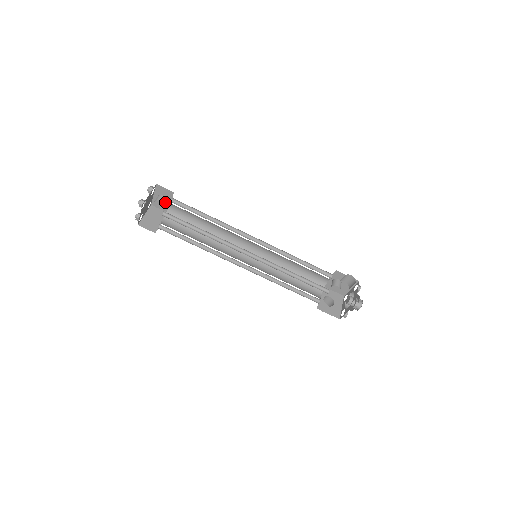
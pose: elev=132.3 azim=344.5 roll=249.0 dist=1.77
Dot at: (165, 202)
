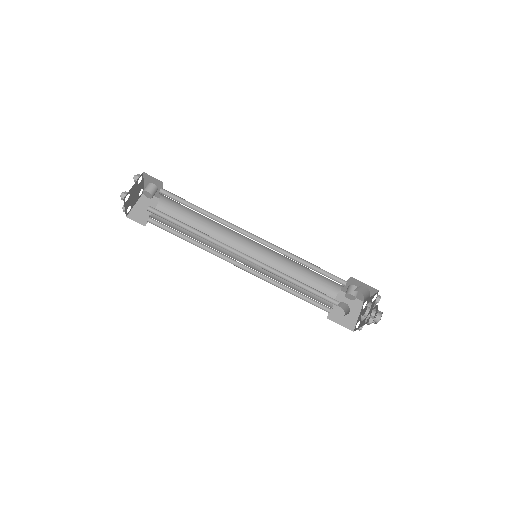
Dot at: (156, 191)
